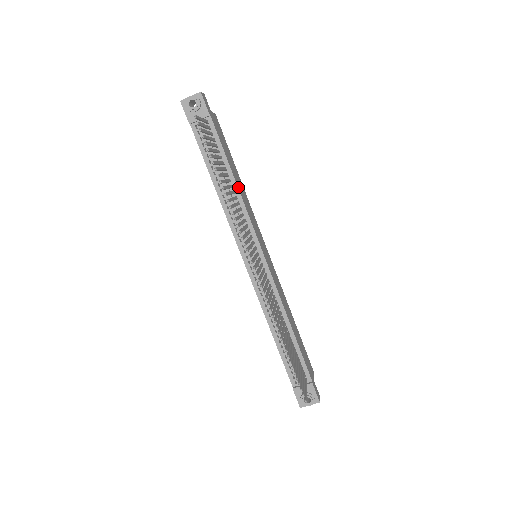
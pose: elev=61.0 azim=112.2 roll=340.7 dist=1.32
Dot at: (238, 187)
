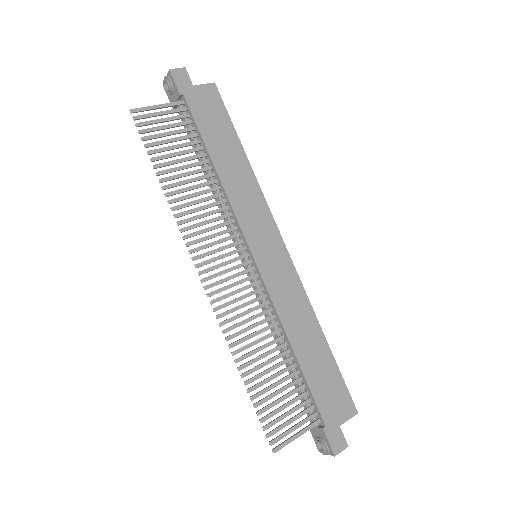
Dot at: (220, 174)
